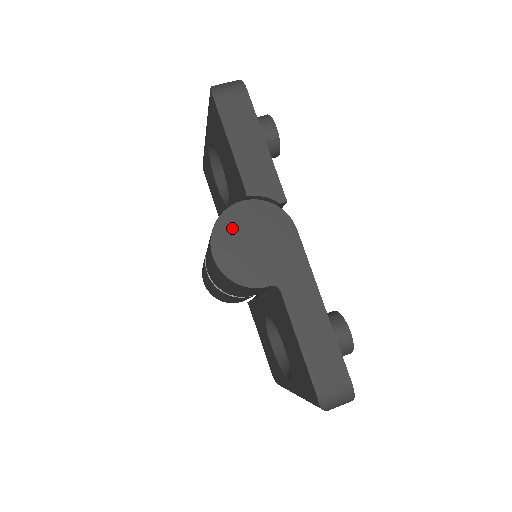
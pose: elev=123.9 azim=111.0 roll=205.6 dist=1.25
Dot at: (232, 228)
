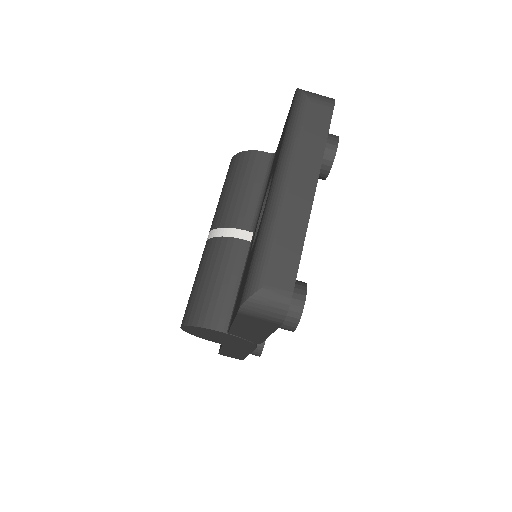
Dot at: (204, 331)
